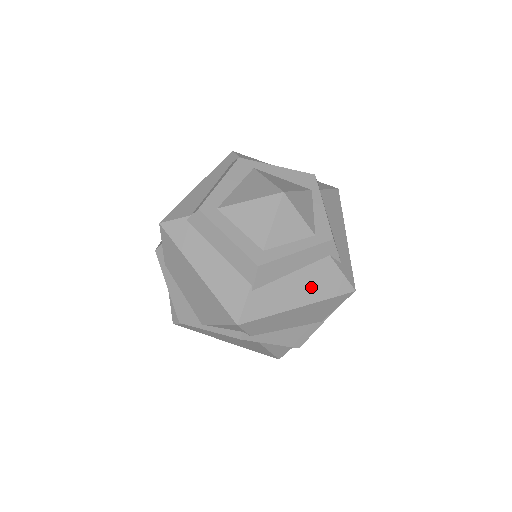
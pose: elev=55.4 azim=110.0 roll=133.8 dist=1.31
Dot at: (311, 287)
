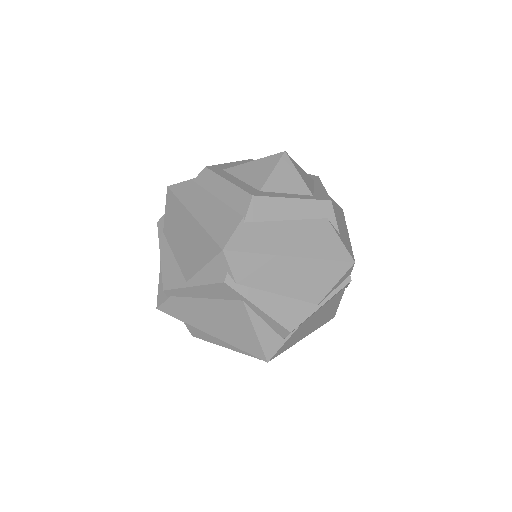
Dot at: (306, 241)
